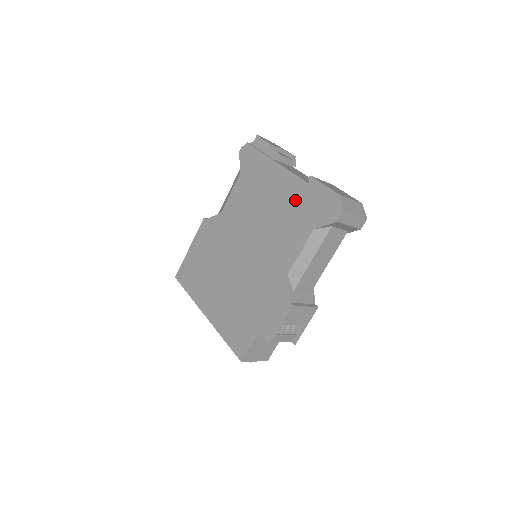
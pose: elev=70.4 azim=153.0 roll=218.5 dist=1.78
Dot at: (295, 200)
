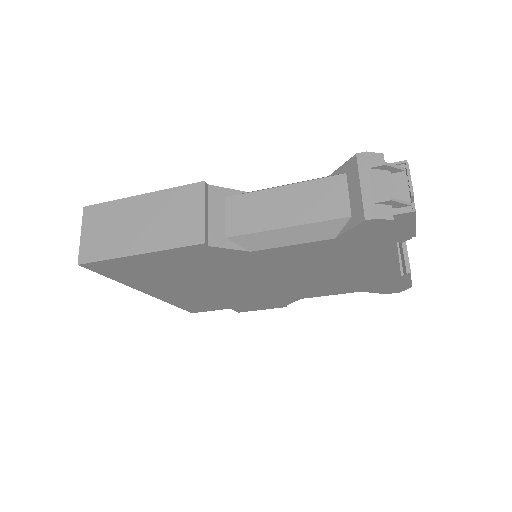
Dot at: (372, 278)
